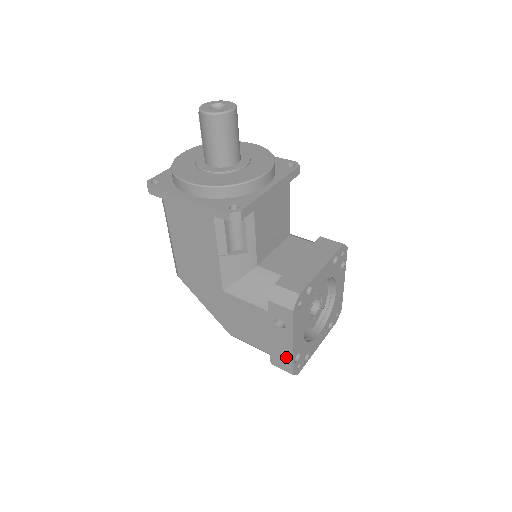
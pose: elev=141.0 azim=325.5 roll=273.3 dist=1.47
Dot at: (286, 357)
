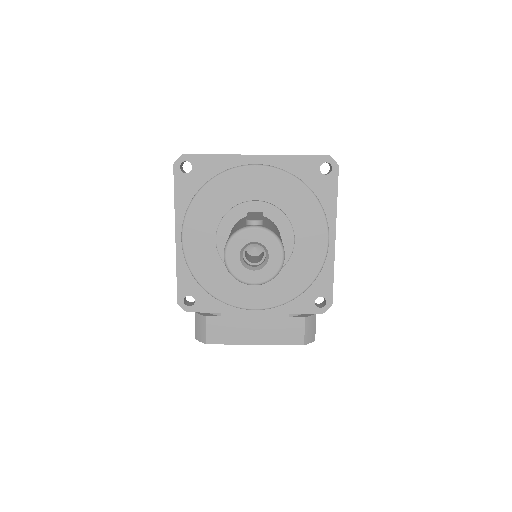
Dot at: occluded
